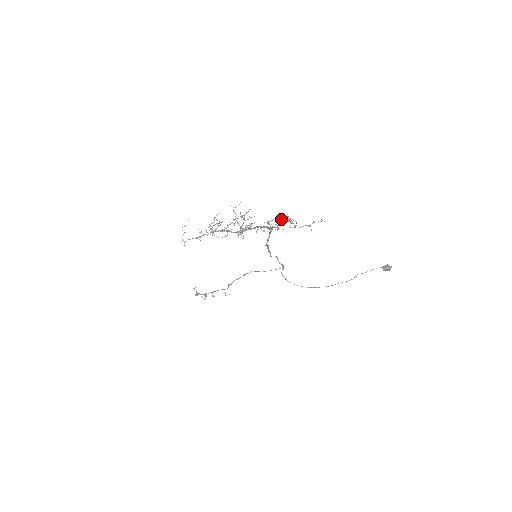
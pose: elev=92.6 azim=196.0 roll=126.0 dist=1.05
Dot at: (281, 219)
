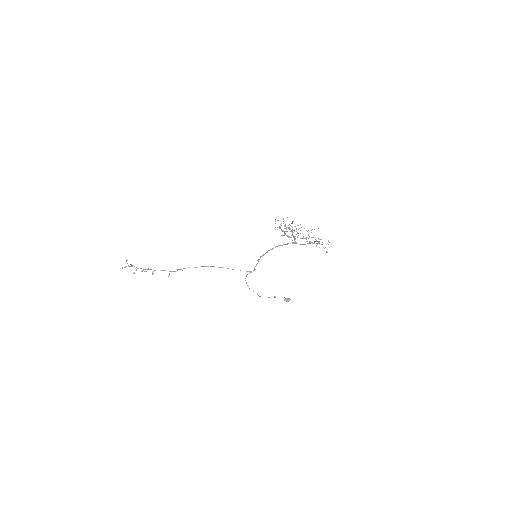
Dot at: (307, 241)
